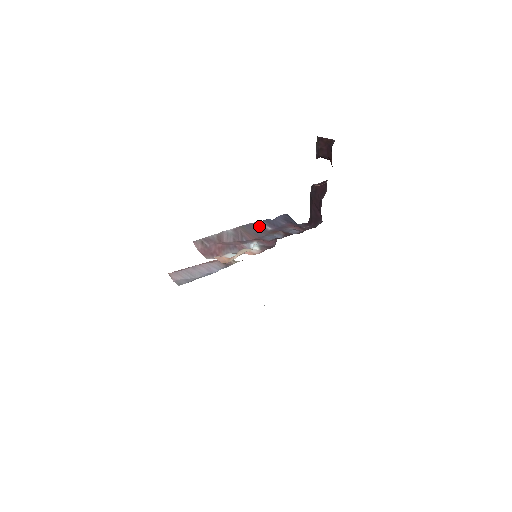
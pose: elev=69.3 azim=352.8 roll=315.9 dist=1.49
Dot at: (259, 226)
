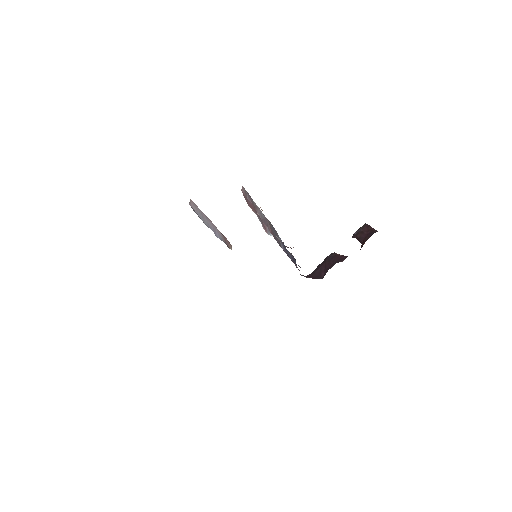
Dot at: (279, 238)
